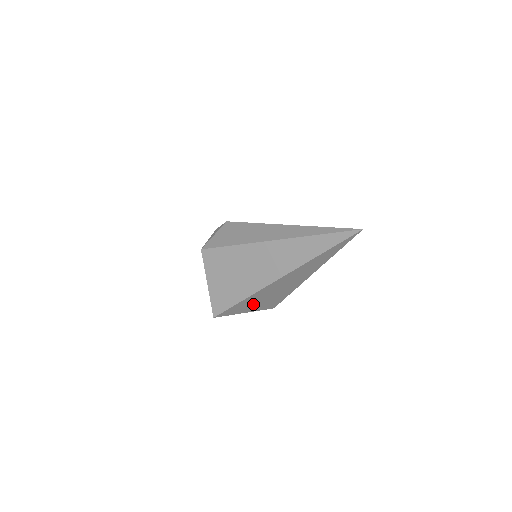
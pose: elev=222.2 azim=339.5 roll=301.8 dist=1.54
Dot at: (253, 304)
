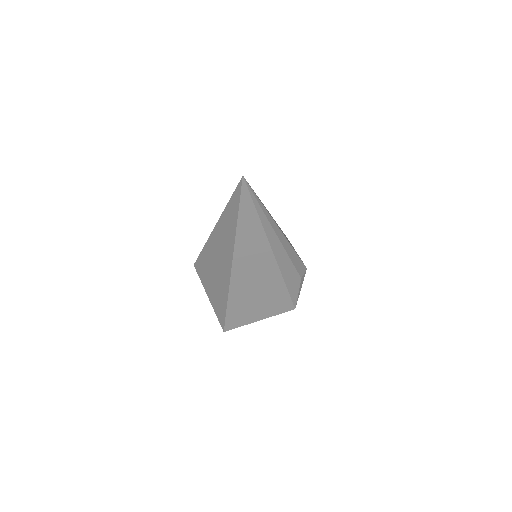
Dot at: (252, 307)
